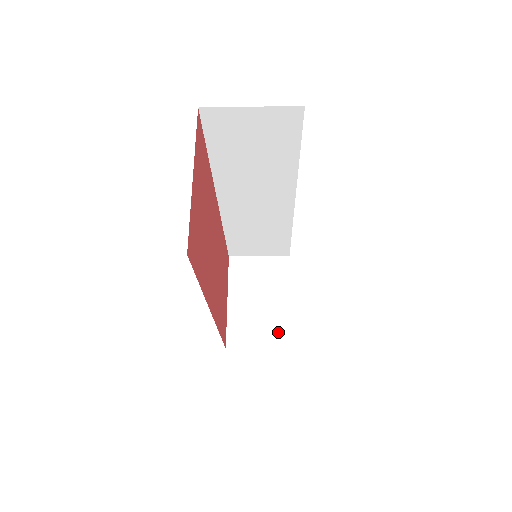
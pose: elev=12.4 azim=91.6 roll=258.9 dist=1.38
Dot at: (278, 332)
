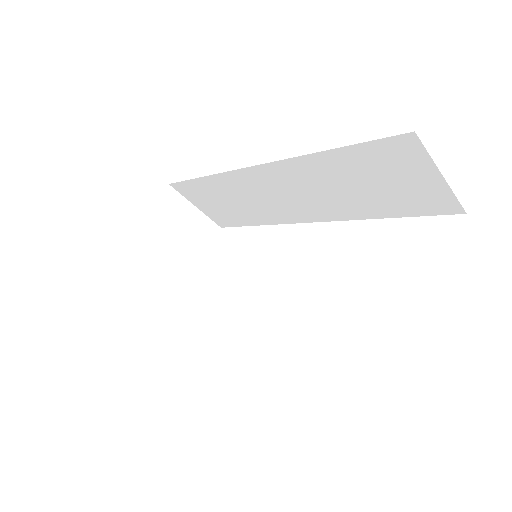
Dot at: (168, 299)
